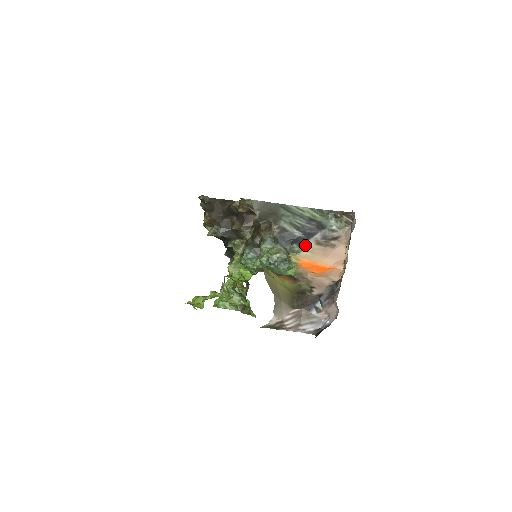
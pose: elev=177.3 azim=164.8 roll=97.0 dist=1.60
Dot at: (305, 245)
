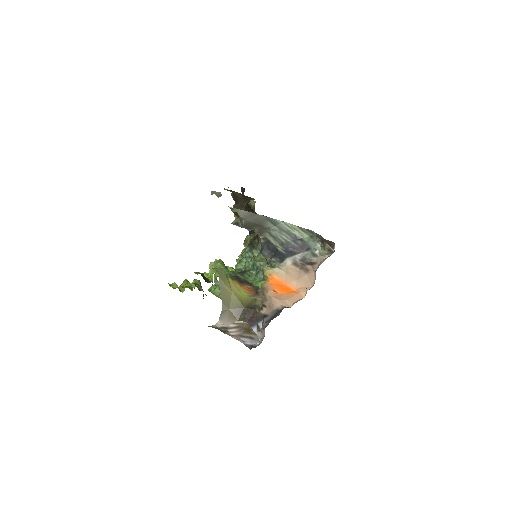
Dot at: (282, 262)
